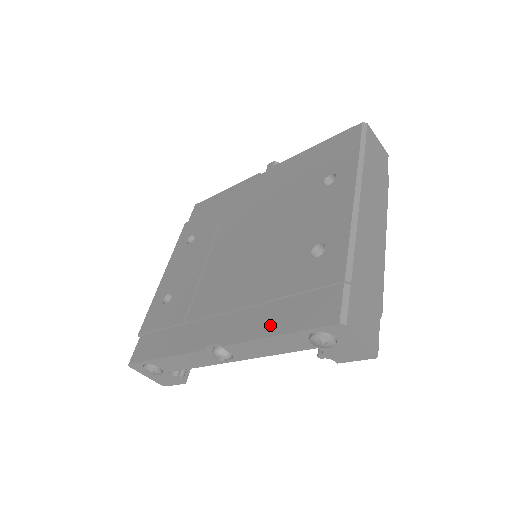
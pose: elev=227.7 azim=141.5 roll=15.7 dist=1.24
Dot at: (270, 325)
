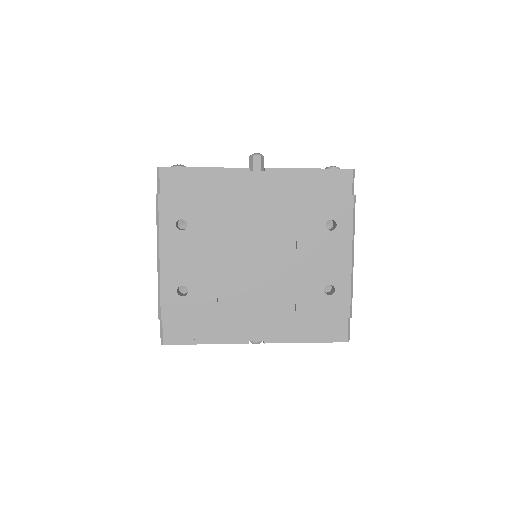
Dot at: (301, 335)
